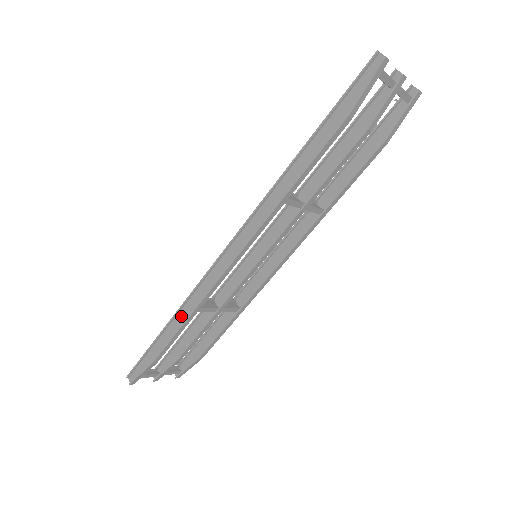
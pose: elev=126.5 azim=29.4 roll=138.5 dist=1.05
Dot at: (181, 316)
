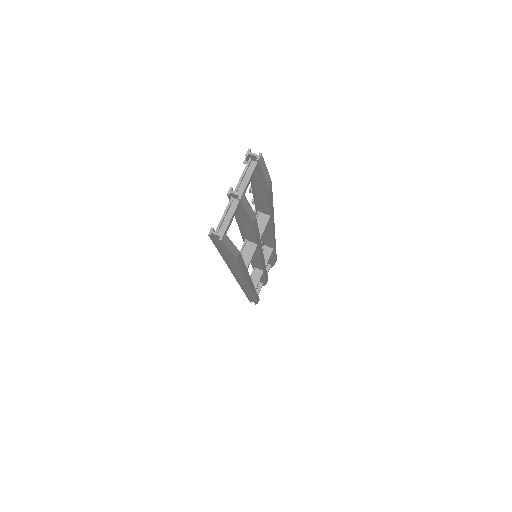
Dot at: (249, 293)
